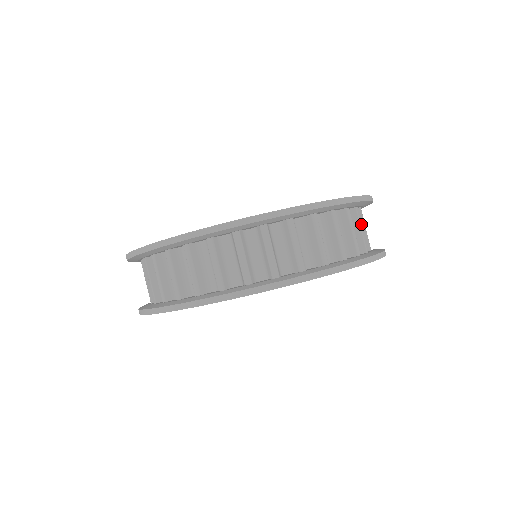
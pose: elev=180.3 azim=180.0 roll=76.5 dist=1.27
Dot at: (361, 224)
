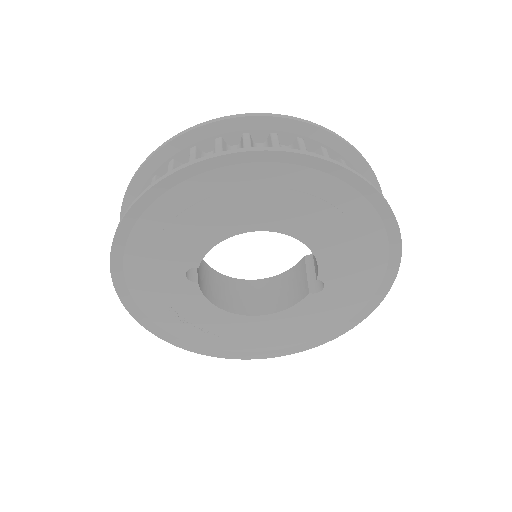
Dot at: occluded
